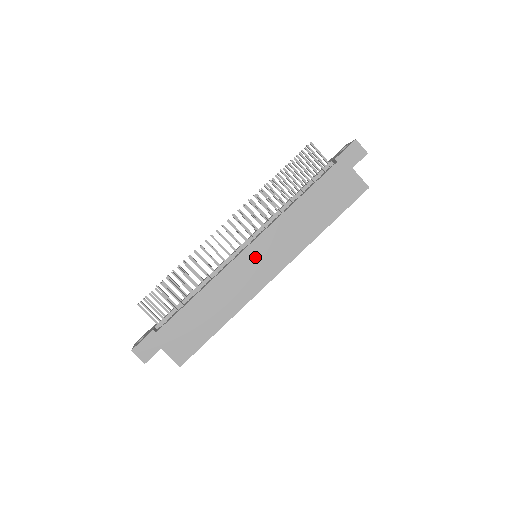
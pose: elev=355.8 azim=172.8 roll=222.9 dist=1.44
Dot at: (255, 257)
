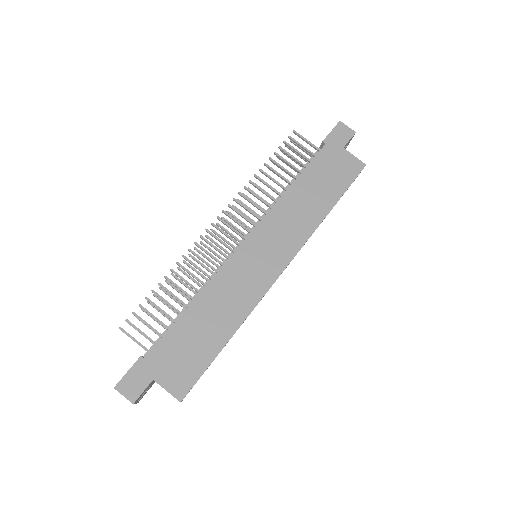
Dot at: (255, 252)
